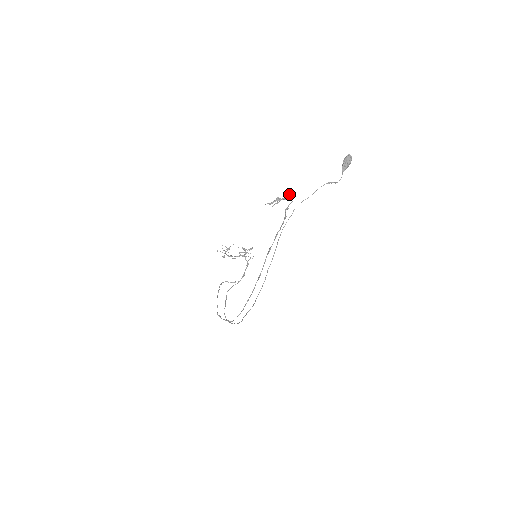
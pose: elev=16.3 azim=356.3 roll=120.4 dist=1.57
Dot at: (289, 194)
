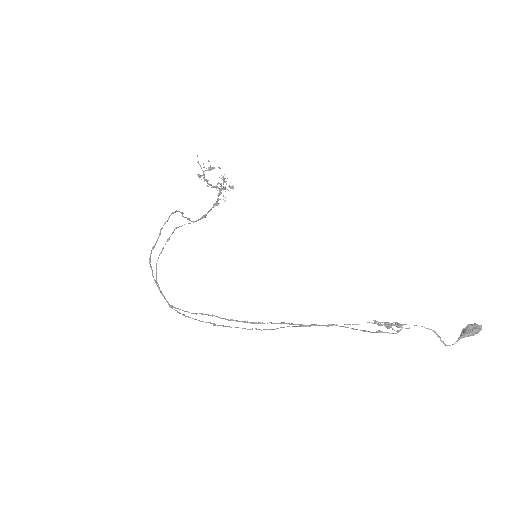
Dot at: (401, 325)
